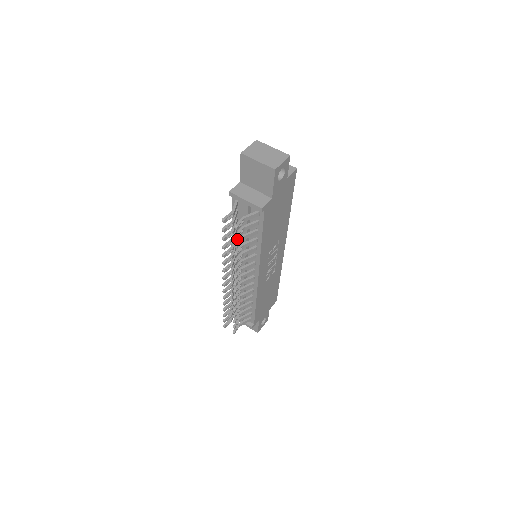
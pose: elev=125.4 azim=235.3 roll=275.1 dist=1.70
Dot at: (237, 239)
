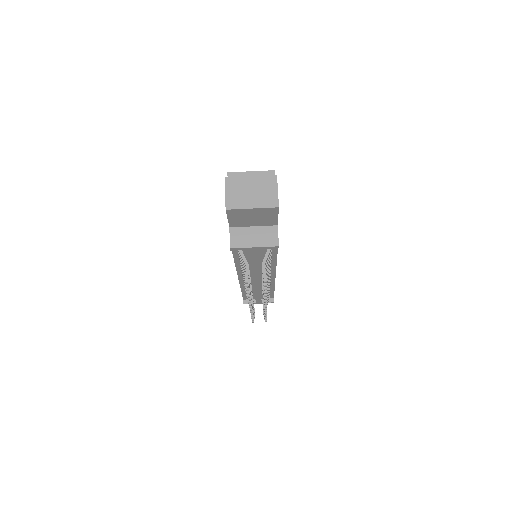
Dot at: occluded
